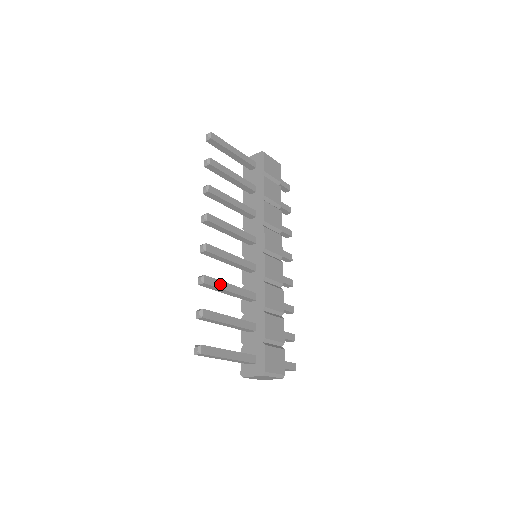
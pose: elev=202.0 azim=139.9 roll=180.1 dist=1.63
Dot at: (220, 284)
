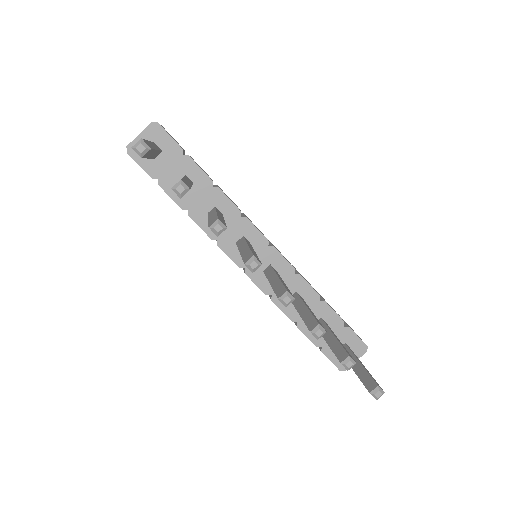
Dot at: occluded
